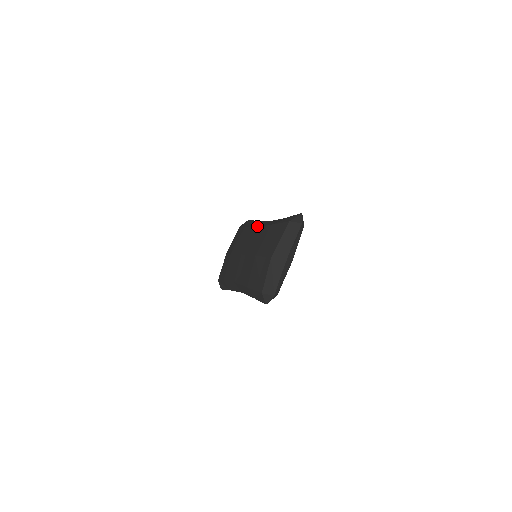
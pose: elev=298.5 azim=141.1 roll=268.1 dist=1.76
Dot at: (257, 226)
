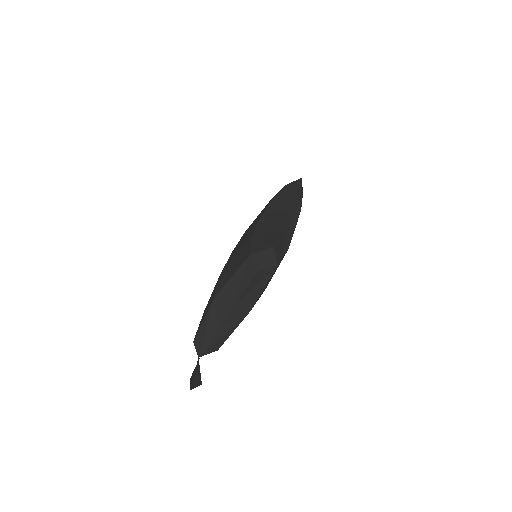
Dot at: (262, 215)
